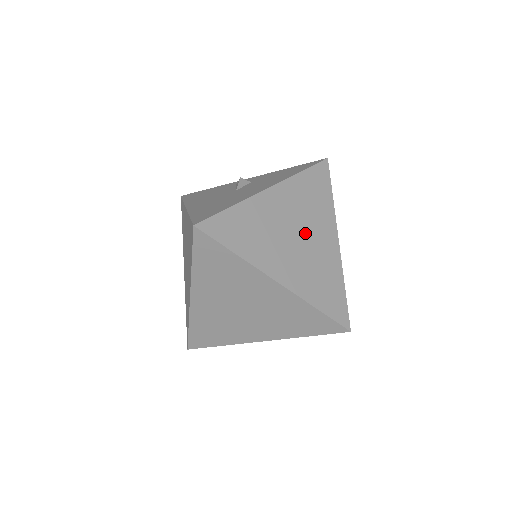
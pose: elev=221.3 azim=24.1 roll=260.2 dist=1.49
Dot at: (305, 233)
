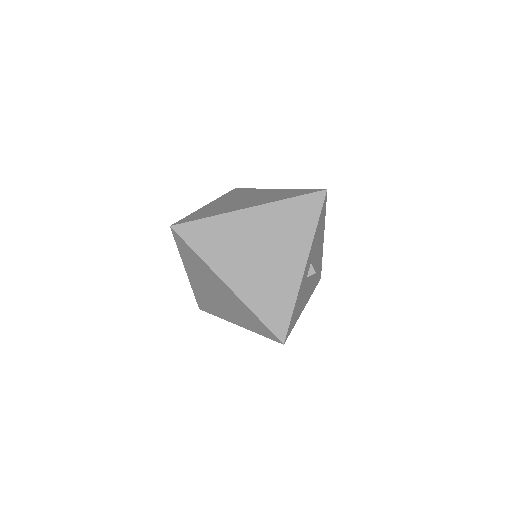
Dot at: occluded
